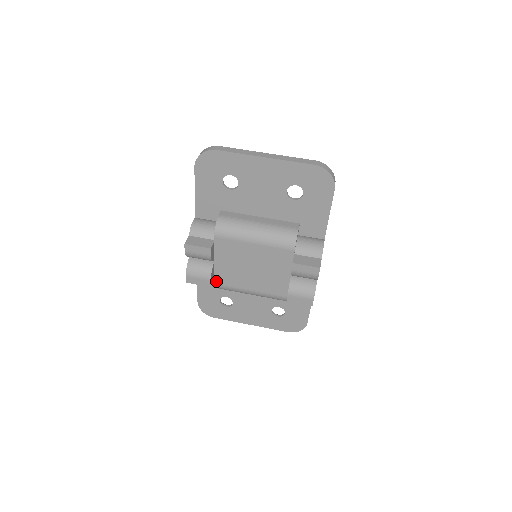
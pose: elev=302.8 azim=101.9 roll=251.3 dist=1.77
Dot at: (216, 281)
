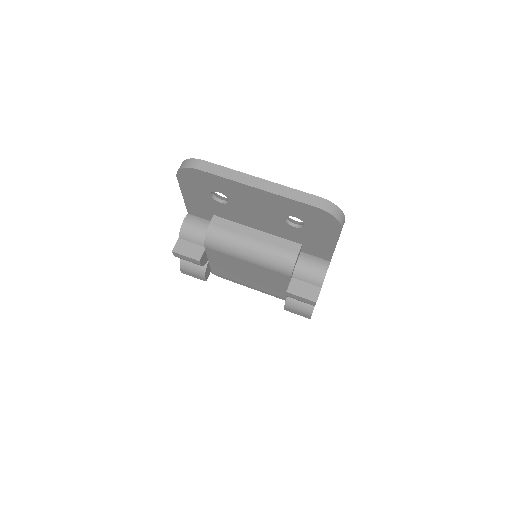
Dot at: (214, 272)
